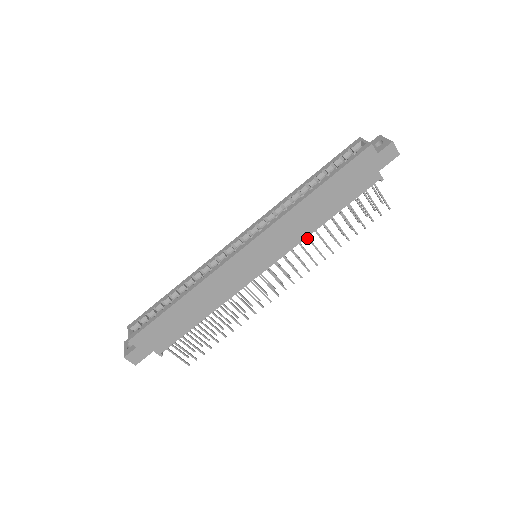
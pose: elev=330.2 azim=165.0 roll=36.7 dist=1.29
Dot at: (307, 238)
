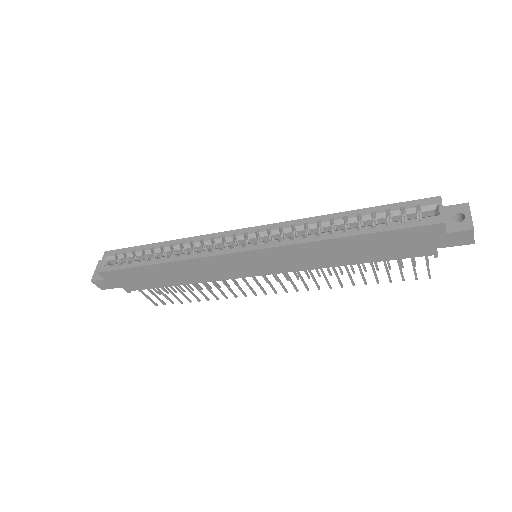
Dot at: occluded
